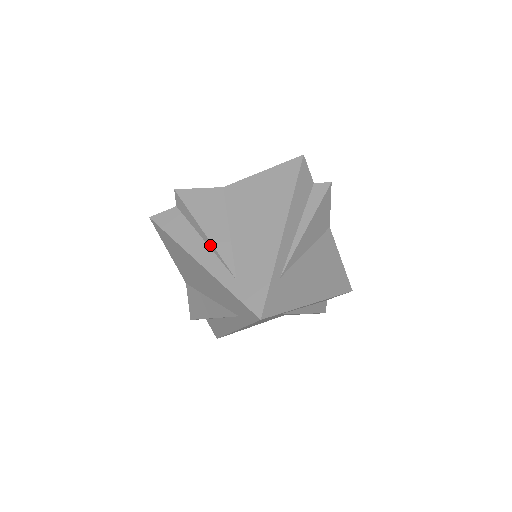
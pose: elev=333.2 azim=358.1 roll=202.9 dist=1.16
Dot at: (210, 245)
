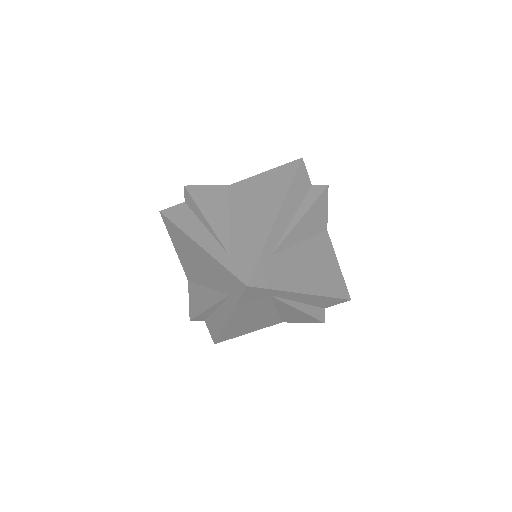
Dot at: (209, 228)
